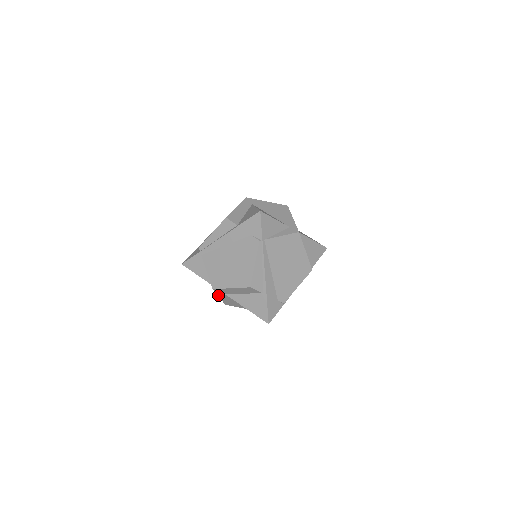
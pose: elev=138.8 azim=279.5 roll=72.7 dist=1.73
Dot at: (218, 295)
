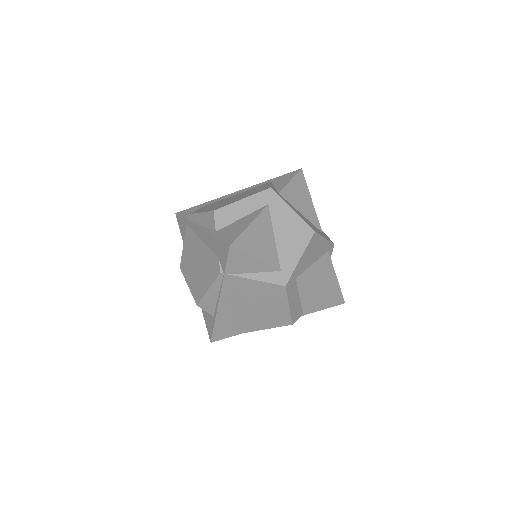
Dot at: occluded
